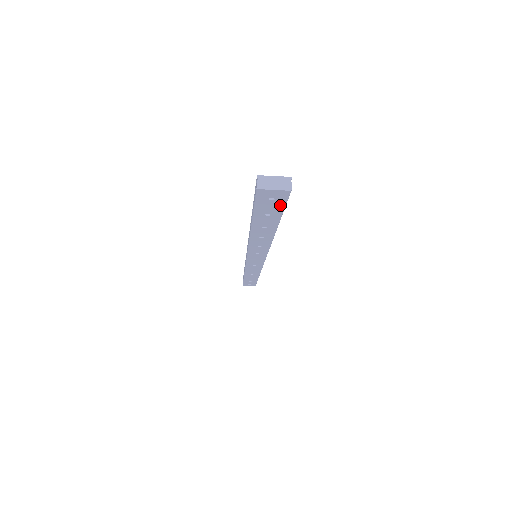
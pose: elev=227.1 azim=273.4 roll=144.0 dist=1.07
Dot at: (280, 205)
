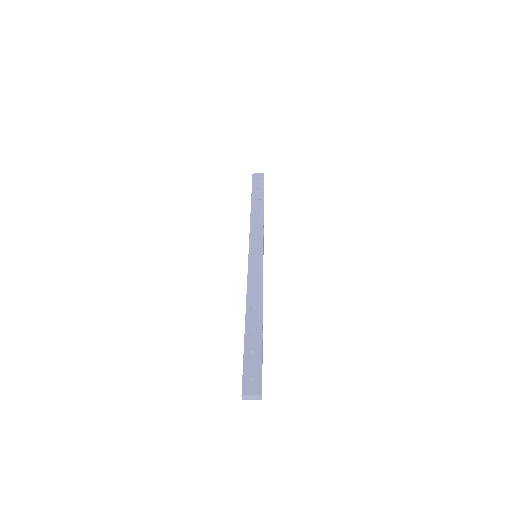
Dot at: occluded
